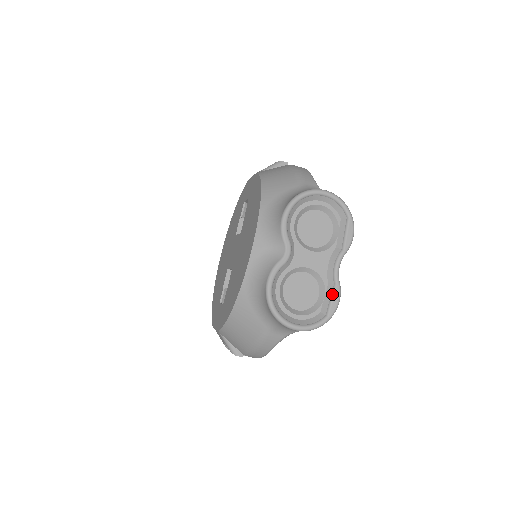
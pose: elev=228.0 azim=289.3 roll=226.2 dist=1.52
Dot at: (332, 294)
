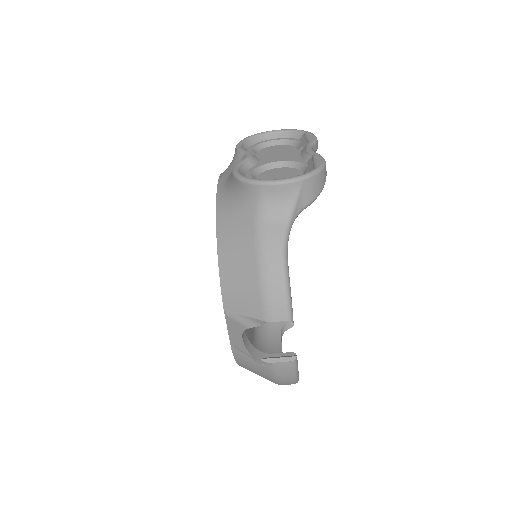
Dot at: (313, 159)
